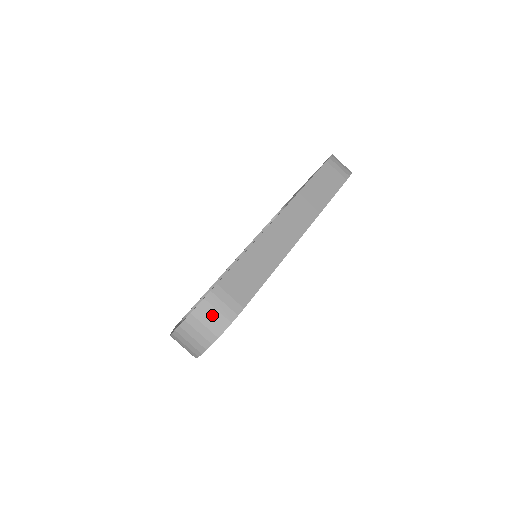
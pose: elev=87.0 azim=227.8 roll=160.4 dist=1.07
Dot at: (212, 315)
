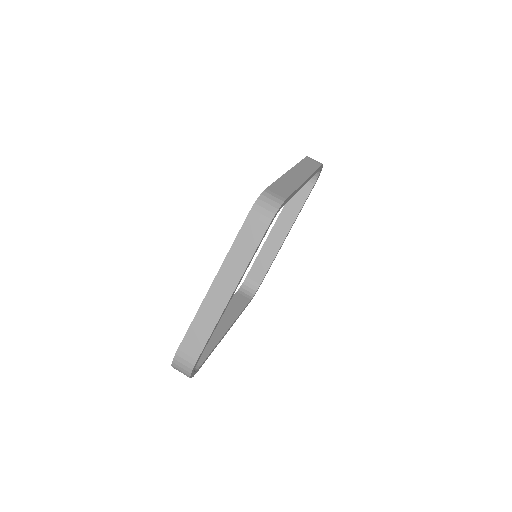
Dot at: (181, 366)
